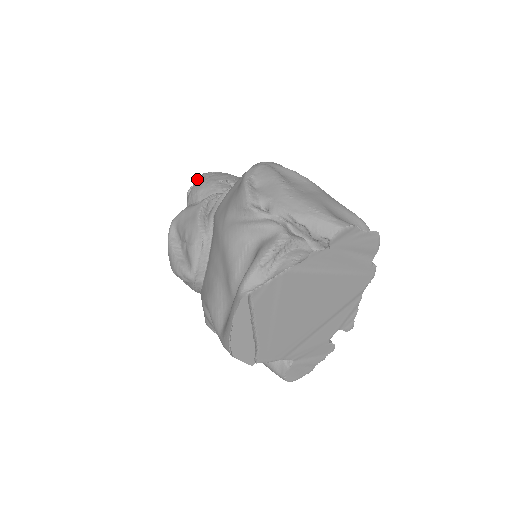
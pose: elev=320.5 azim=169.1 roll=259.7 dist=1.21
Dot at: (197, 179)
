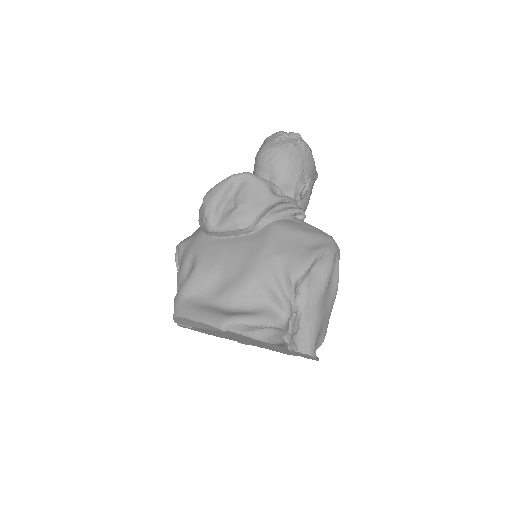
Dot at: (296, 134)
